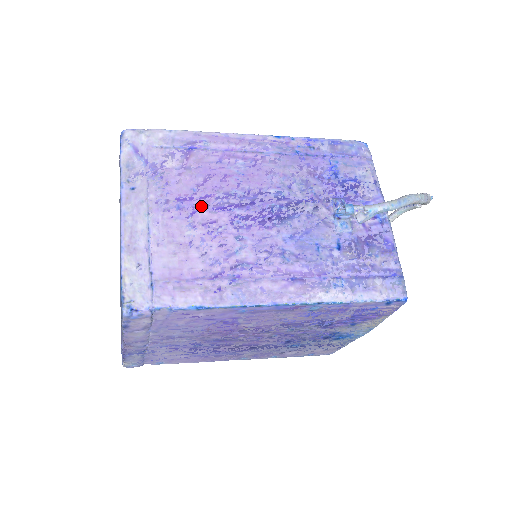
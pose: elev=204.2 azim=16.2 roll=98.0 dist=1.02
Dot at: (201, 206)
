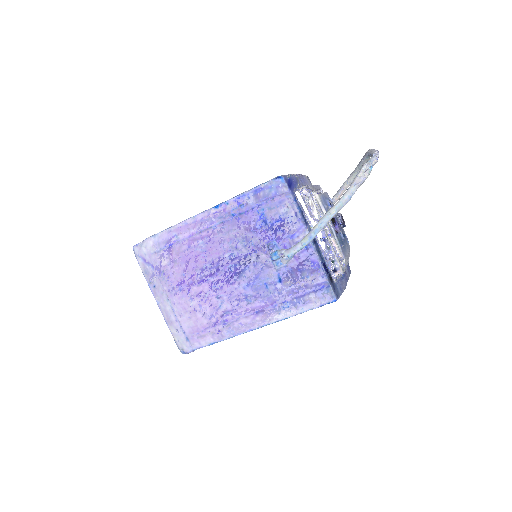
Dot at: (191, 284)
